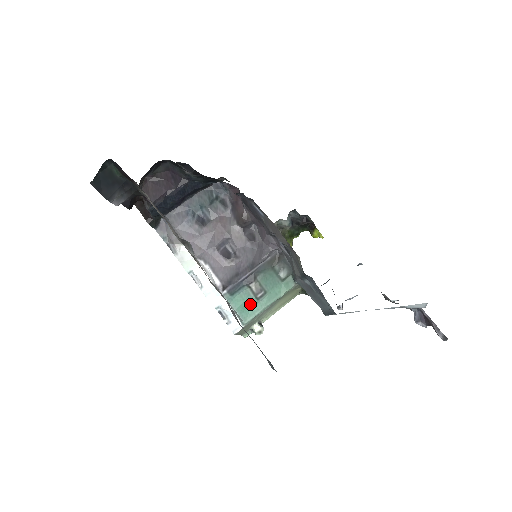
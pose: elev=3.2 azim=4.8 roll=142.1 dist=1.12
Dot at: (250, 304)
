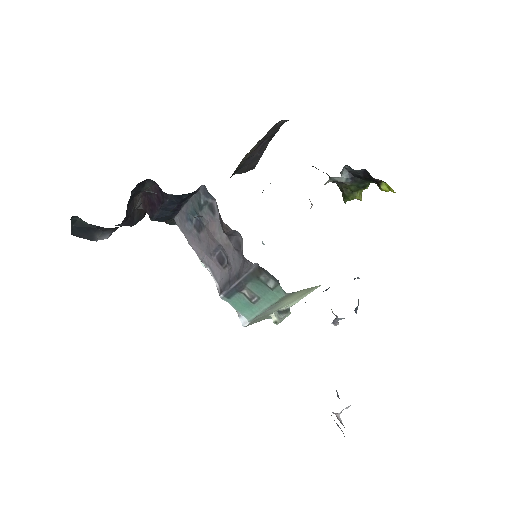
Dot at: (248, 306)
